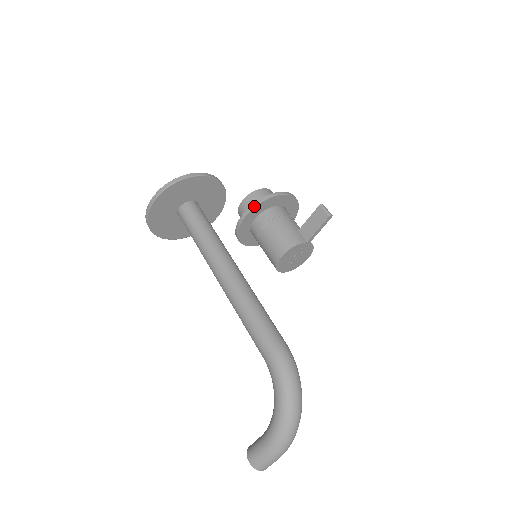
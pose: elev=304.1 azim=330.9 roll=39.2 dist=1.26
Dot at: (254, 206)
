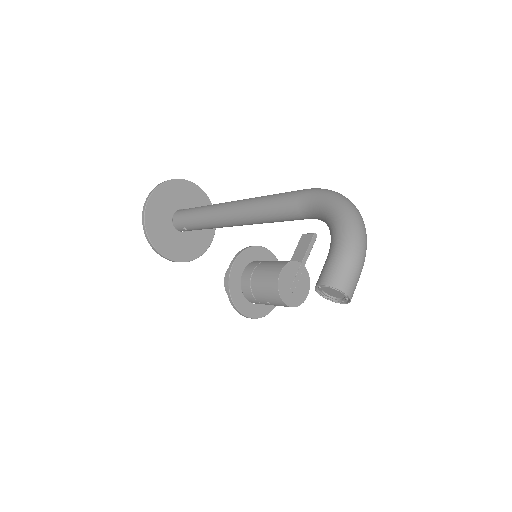
Dot at: (241, 251)
